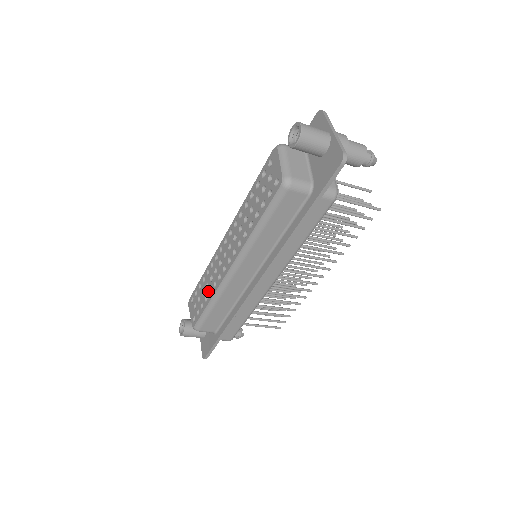
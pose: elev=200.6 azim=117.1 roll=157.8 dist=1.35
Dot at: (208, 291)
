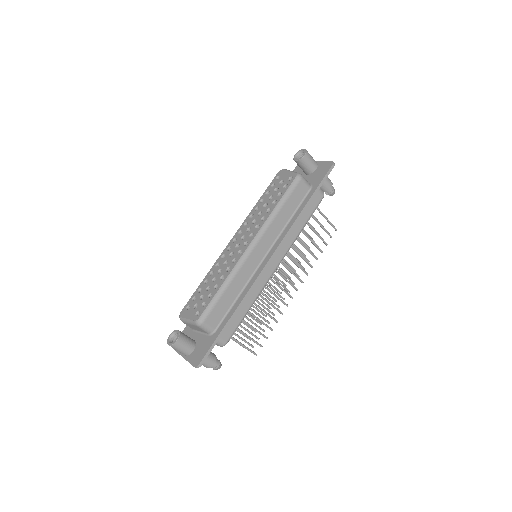
Dot at: (218, 280)
